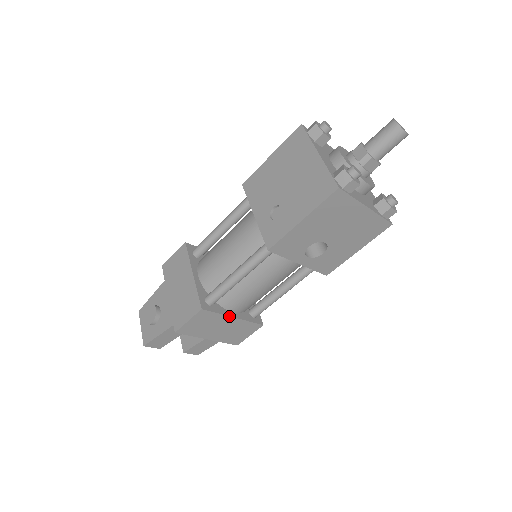
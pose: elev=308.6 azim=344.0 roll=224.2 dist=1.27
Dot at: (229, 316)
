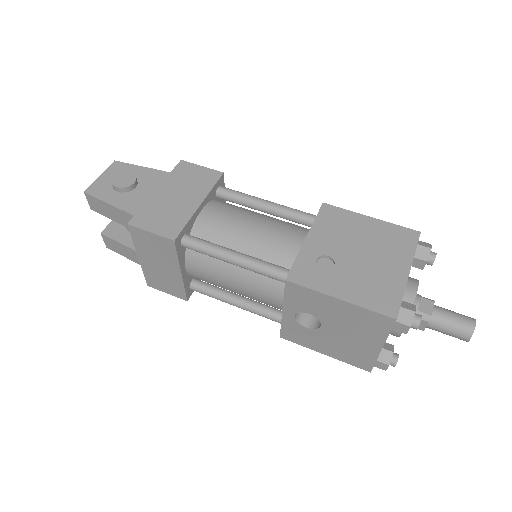
Dot at: (180, 268)
